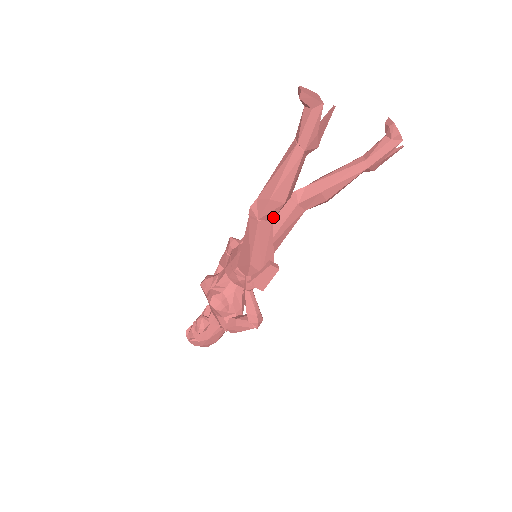
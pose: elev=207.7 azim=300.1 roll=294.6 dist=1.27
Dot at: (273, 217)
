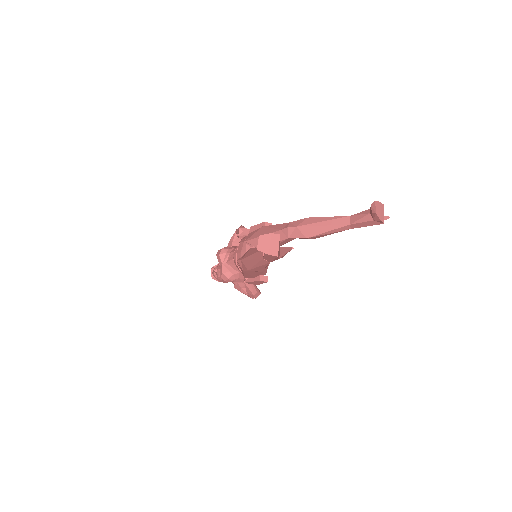
Dot at: occluded
